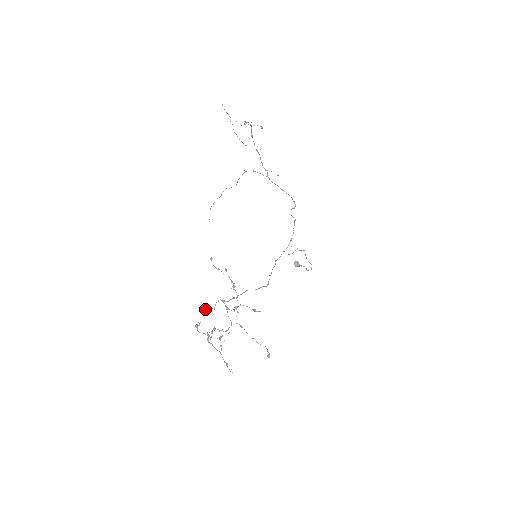
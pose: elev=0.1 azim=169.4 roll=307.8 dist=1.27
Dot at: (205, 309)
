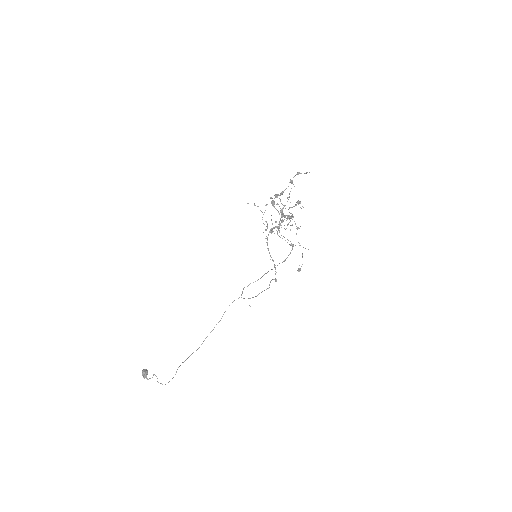
Dot at: occluded
